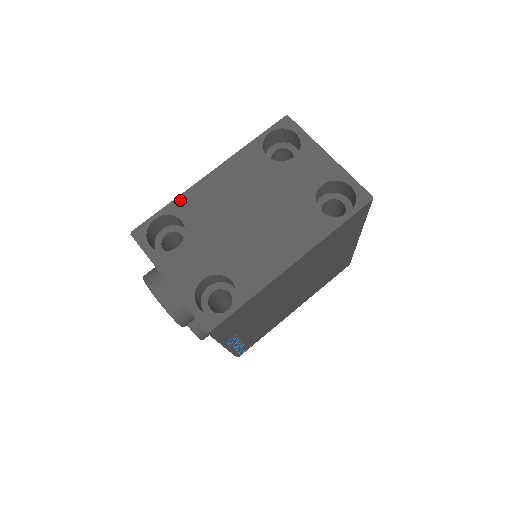
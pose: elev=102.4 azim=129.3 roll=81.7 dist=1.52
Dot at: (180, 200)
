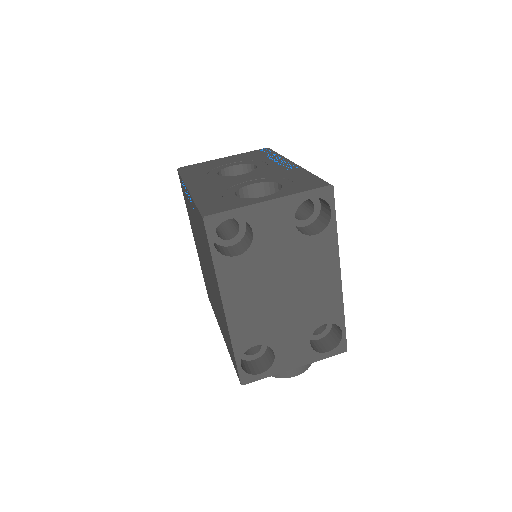
Dot at: (236, 342)
